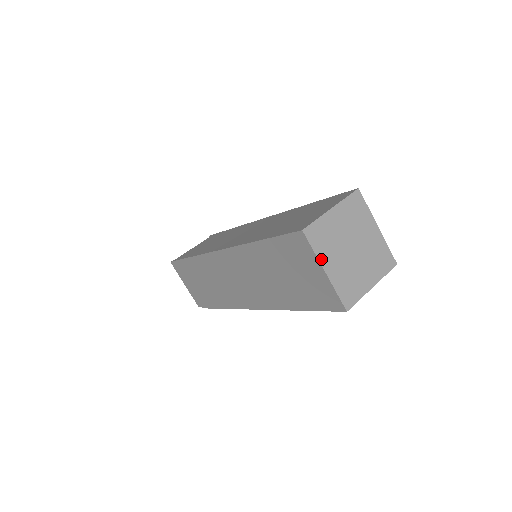
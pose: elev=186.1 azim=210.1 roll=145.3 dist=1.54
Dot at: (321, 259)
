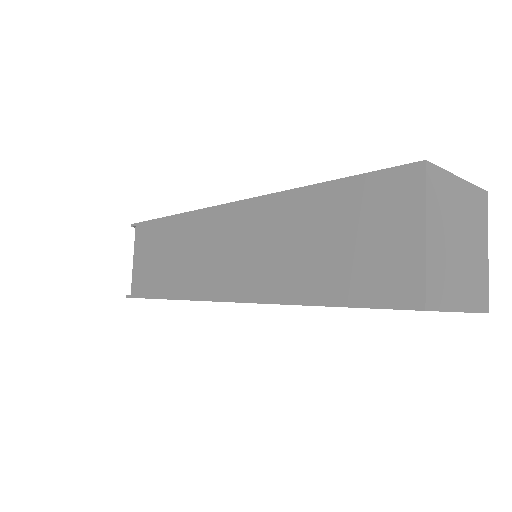
Dot at: (452, 307)
